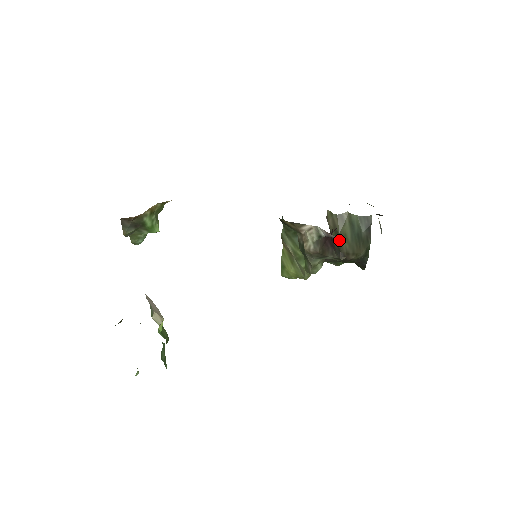
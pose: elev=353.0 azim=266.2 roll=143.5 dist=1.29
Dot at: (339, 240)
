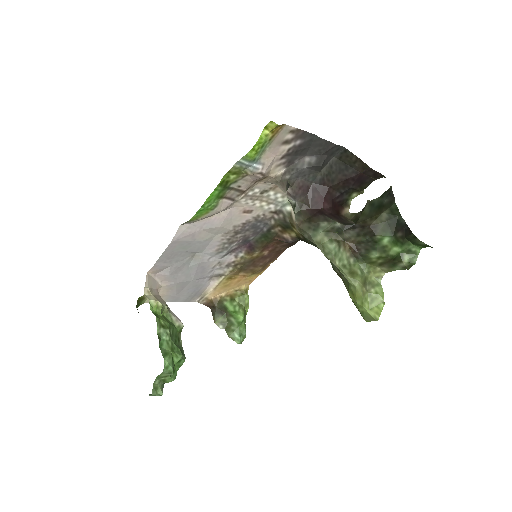
Dot at: occluded
